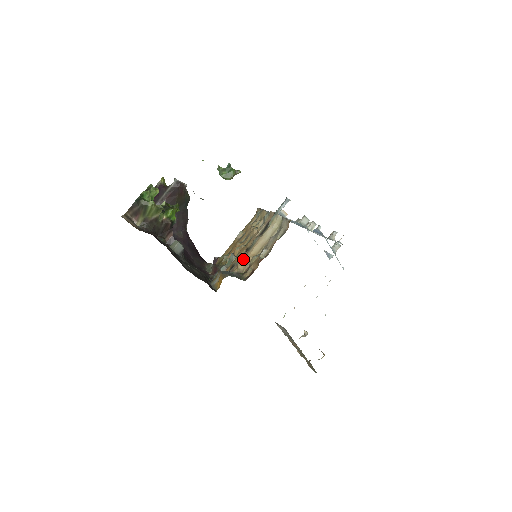
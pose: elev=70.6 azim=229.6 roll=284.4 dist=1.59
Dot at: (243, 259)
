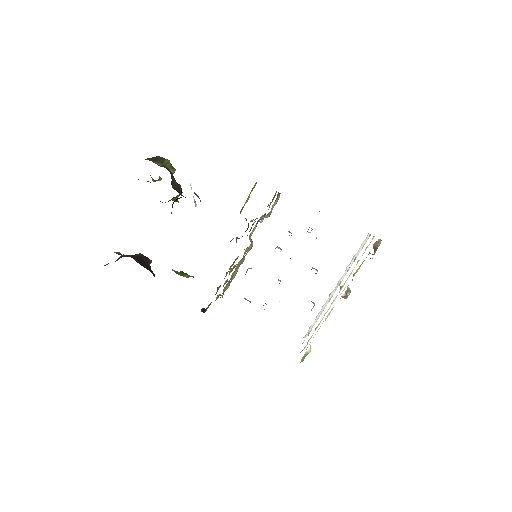
Dot at: (254, 220)
